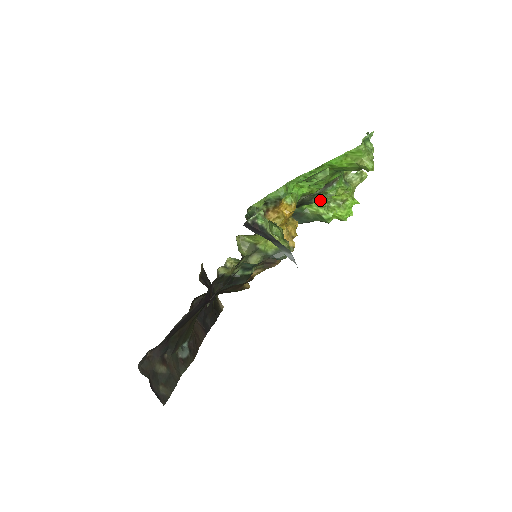
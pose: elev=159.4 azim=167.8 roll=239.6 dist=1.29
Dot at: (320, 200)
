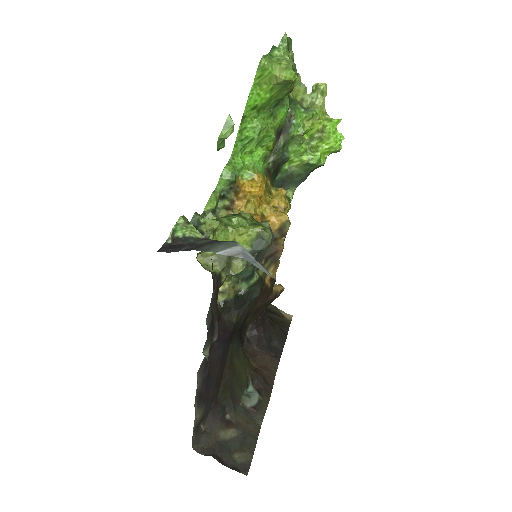
Dot at: (294, 148)
